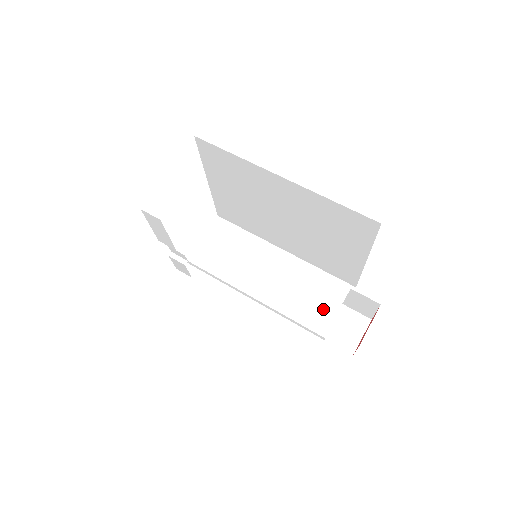
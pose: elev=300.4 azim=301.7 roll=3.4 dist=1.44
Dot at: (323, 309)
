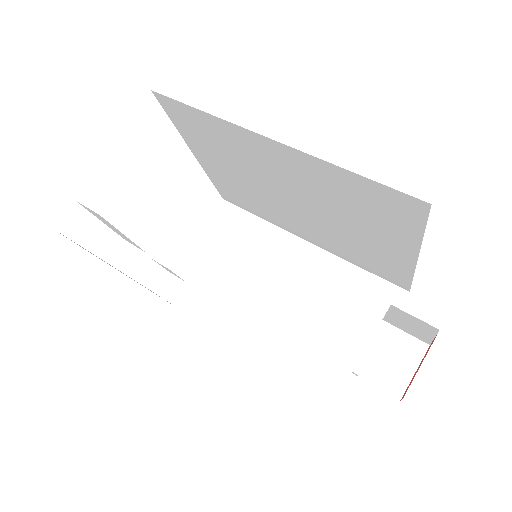
Dot at: (347, 337)
